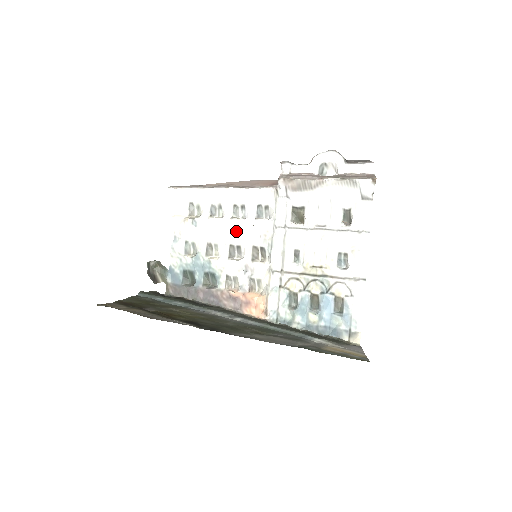
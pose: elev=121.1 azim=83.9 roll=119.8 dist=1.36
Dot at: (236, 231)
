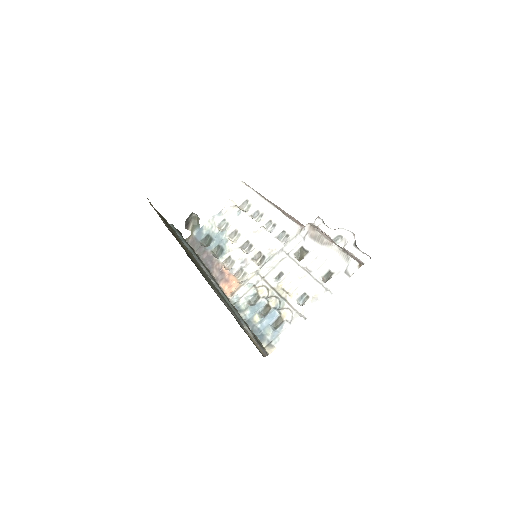
Dot at: (258, 235)
